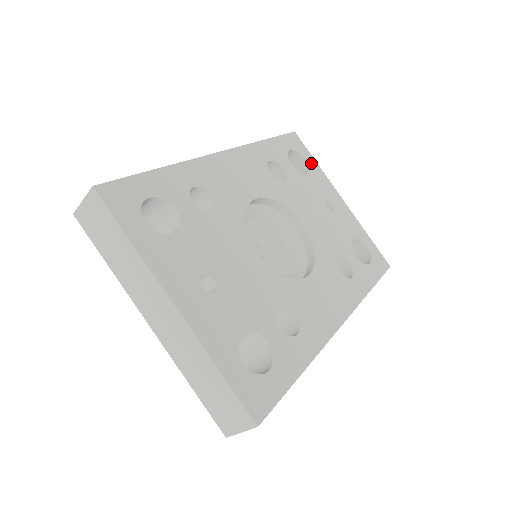
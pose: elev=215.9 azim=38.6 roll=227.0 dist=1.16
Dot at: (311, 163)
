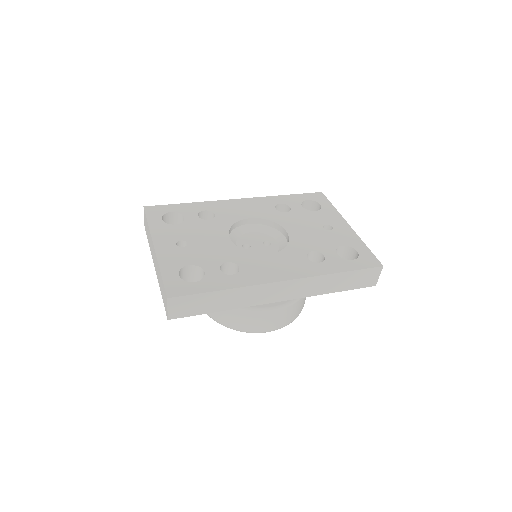
Dot at: (327, 207)
